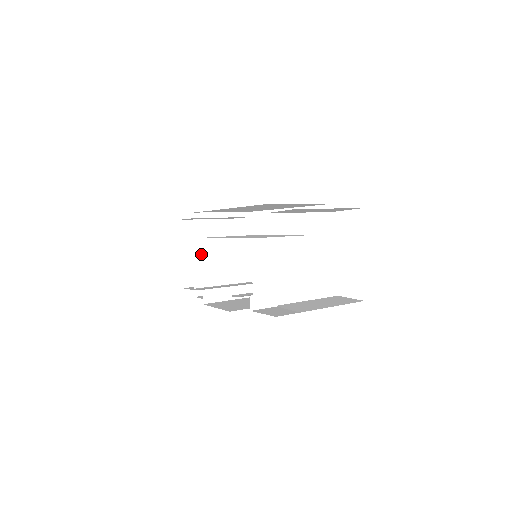
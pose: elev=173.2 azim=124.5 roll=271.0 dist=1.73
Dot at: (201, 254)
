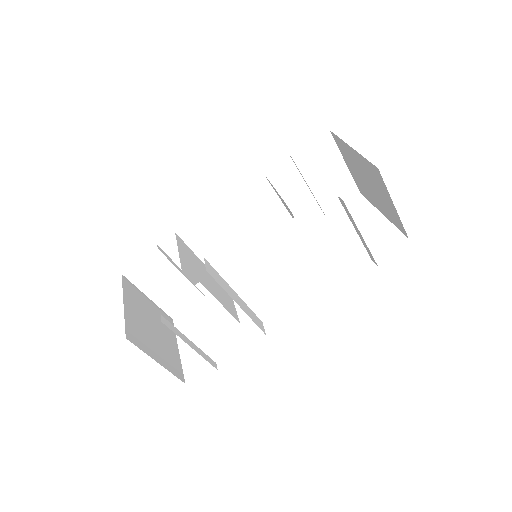
Dot at: (184, 252)
